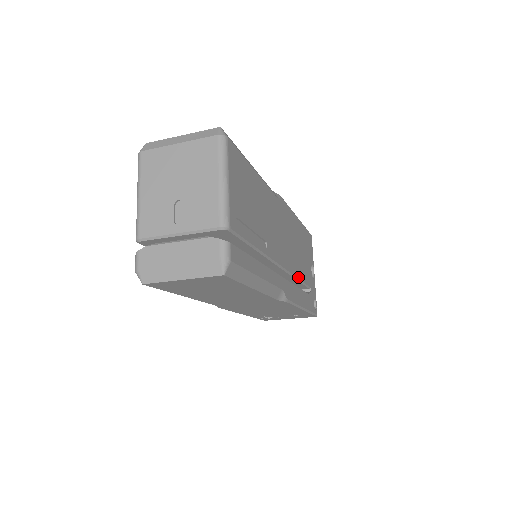
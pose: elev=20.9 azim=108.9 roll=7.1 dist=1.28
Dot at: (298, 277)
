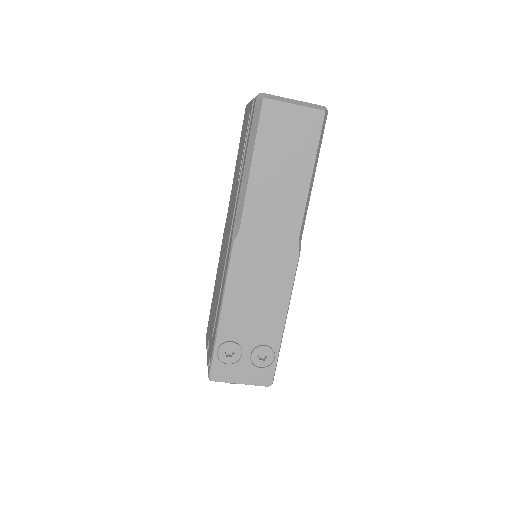
Dot at: occluded
